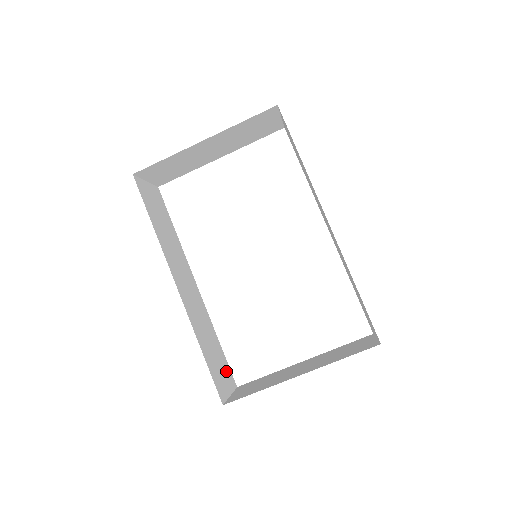
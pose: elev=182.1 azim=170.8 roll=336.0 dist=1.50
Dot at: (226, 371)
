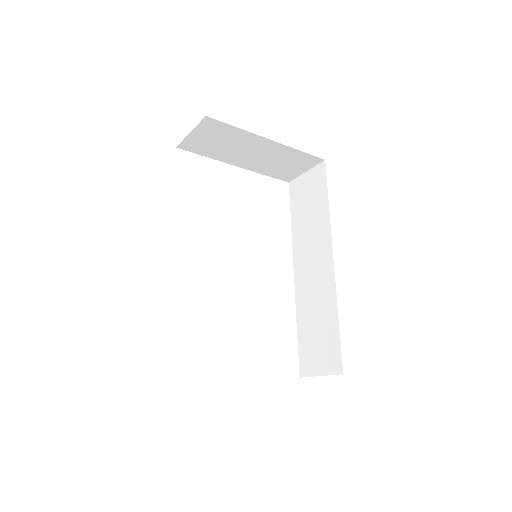
Dot at: occluded
